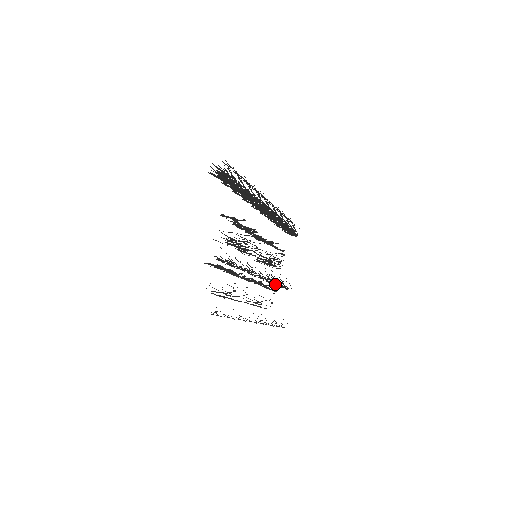
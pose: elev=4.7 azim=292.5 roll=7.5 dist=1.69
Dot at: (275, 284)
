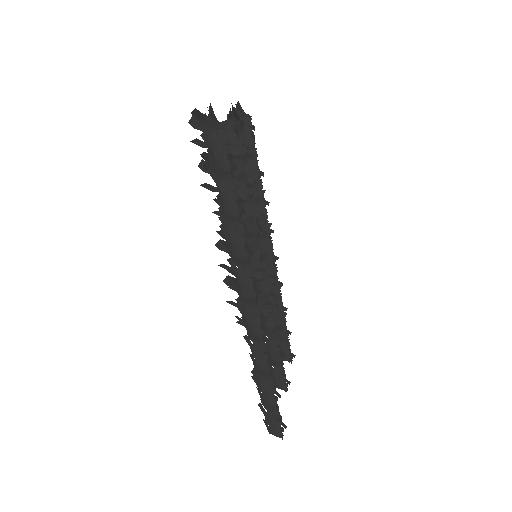
Dot at: occluded
